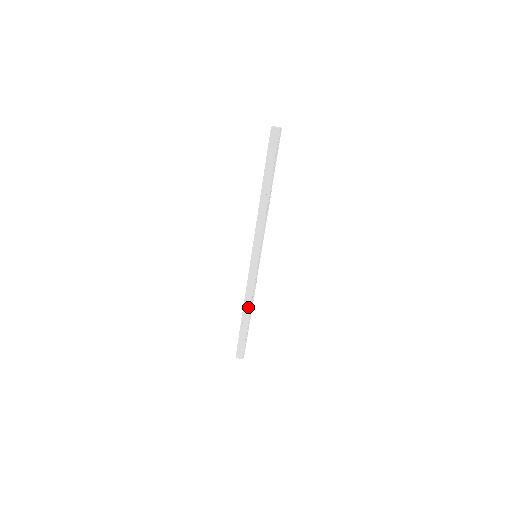
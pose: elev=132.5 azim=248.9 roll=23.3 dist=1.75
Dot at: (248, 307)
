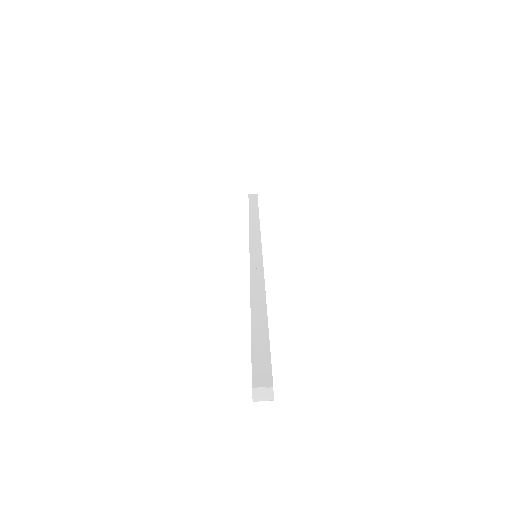
Dot at: occluded
